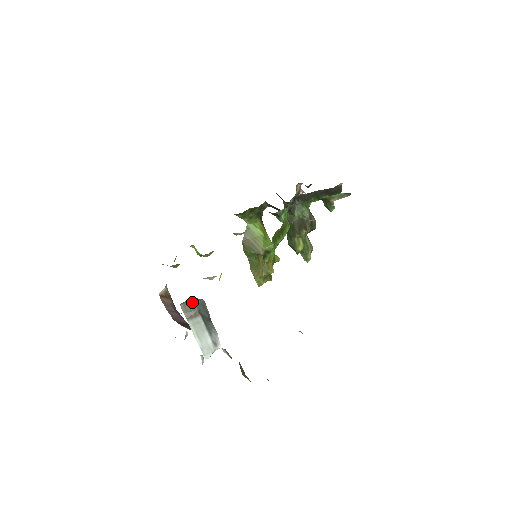
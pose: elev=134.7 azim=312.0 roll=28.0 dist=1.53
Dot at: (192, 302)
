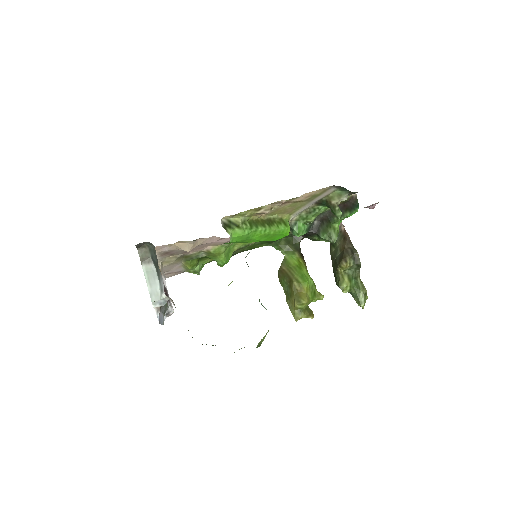
Dot at: (147, 249)
